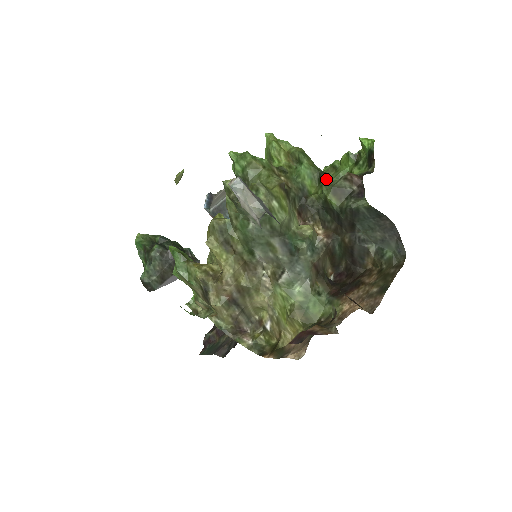
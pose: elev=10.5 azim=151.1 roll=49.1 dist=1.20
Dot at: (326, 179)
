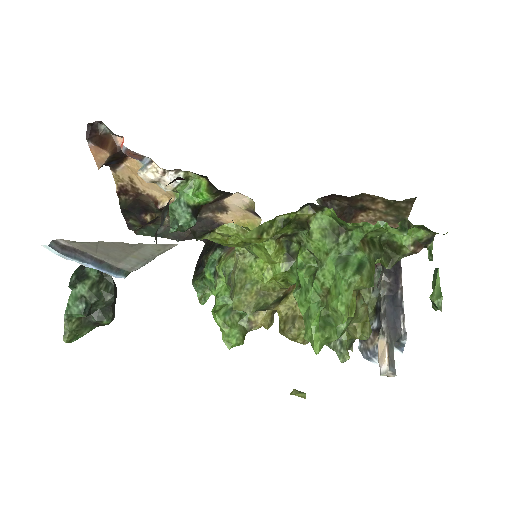
Dot at: (381, 256)
